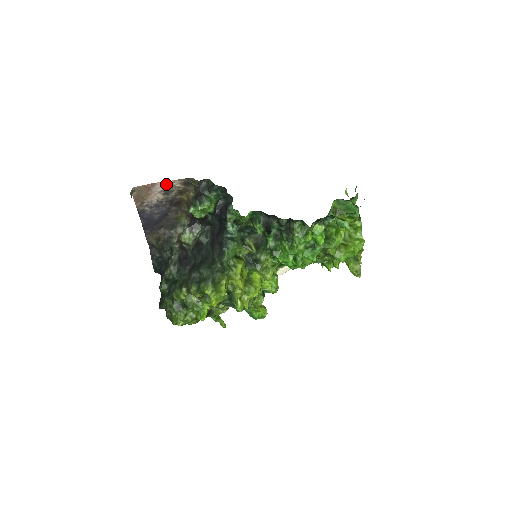
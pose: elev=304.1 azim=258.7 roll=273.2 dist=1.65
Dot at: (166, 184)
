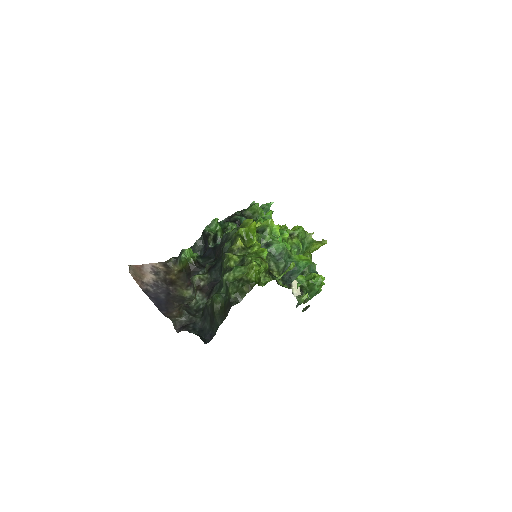
Dot at: (151, 266)
